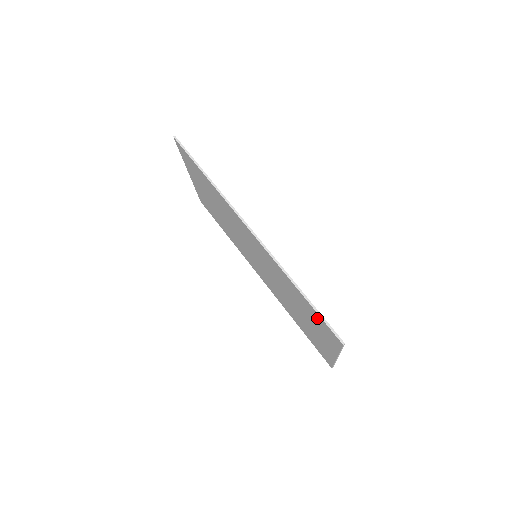
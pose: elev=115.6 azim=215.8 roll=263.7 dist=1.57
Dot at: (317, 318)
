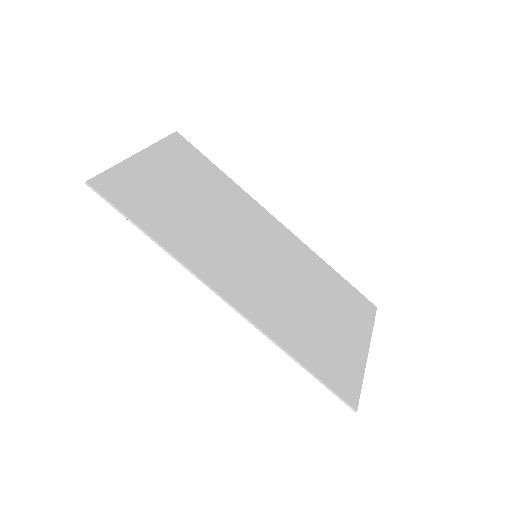
Dot at: (328, 373)
